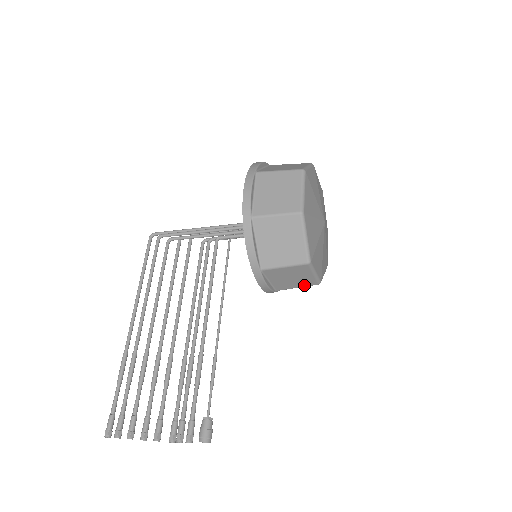
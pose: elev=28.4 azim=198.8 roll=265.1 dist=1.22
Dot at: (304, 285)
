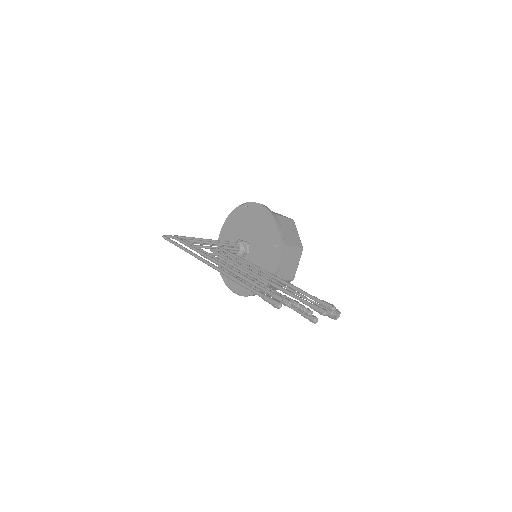
Dot at: (288, 278)
